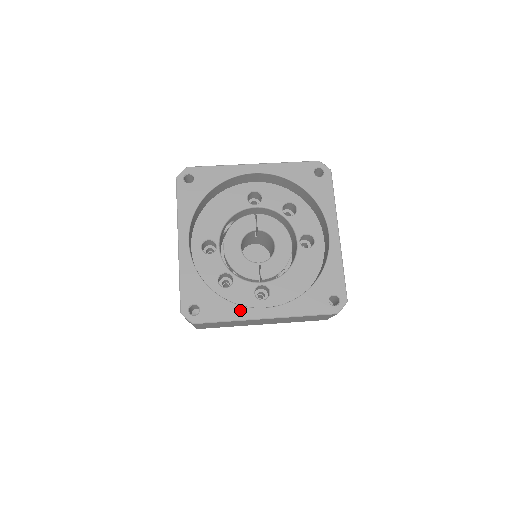
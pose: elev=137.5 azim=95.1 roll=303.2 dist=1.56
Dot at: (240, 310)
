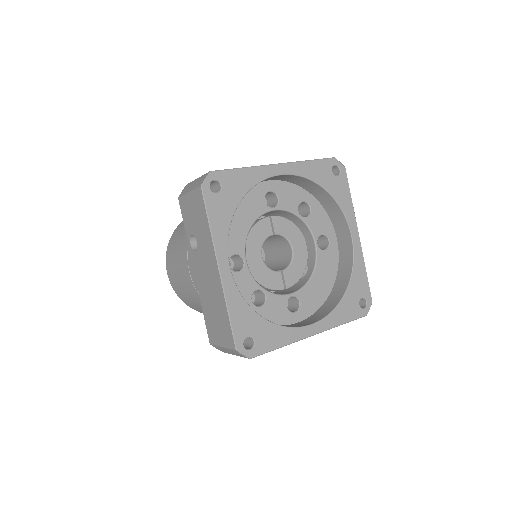
Dot at: (291, 332)
